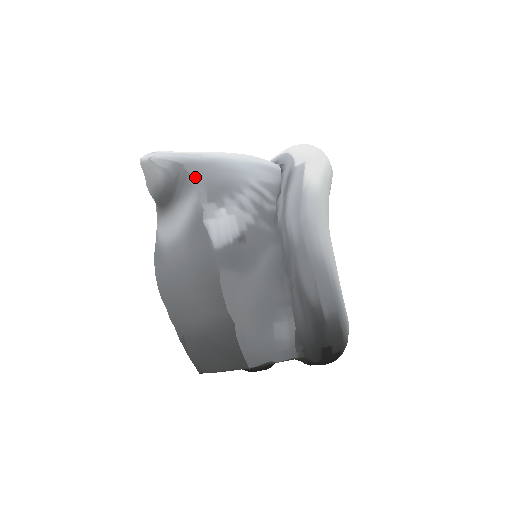
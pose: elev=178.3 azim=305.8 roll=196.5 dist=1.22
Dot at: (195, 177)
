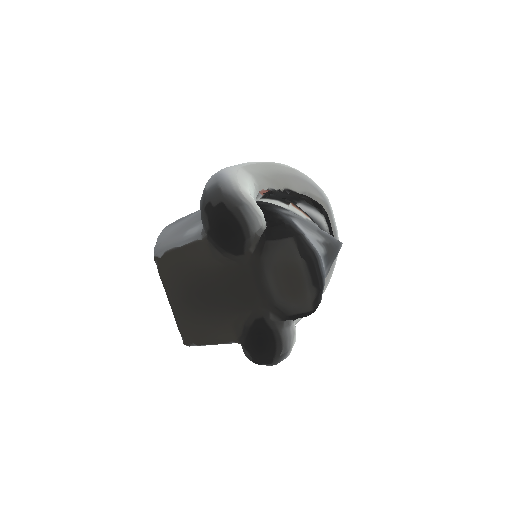
Dot at: occluded
